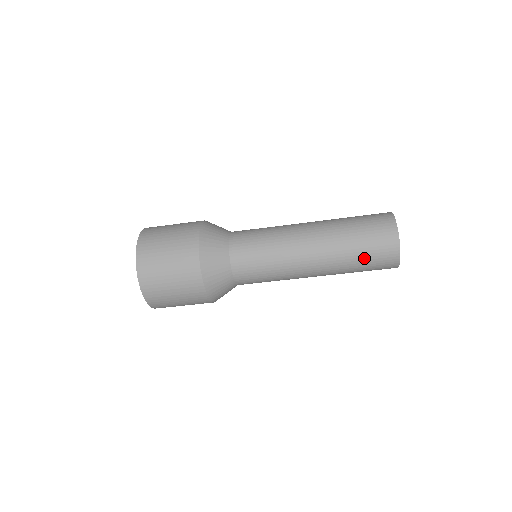
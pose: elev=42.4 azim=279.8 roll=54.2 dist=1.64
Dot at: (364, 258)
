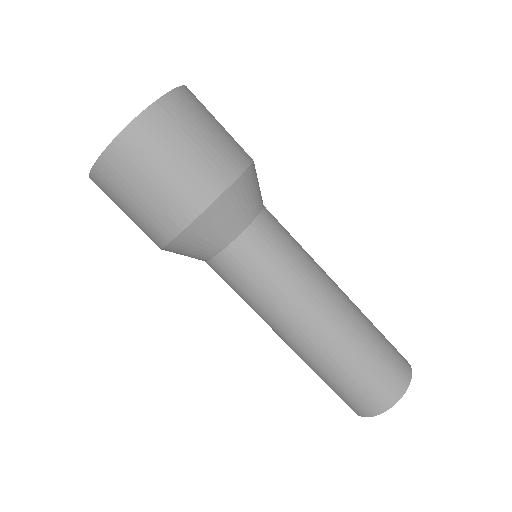
Dot at: (370, 367)
